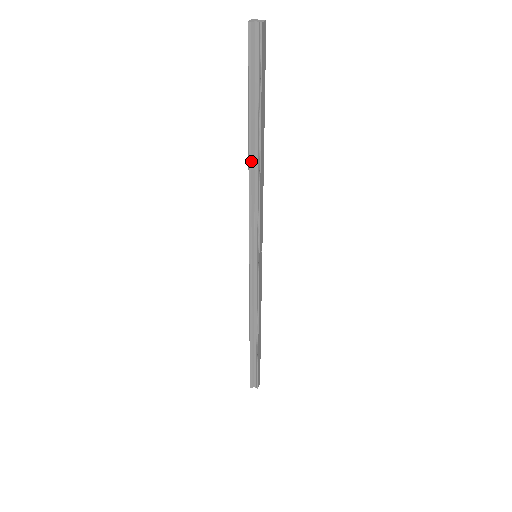
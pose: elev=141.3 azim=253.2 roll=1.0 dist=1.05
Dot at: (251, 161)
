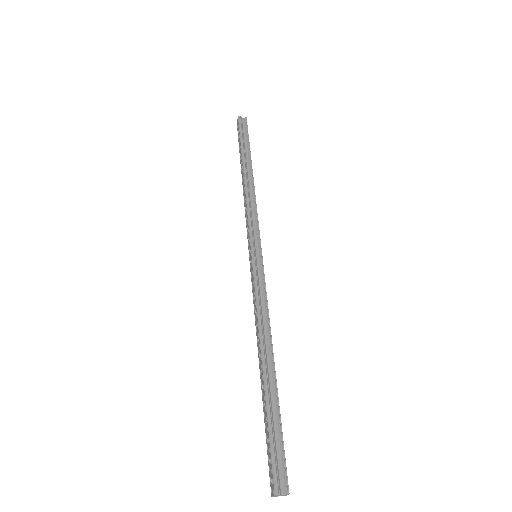
Dot at: (246, 177)
